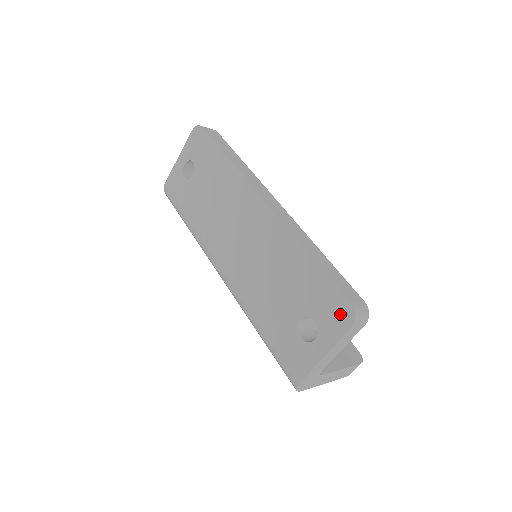
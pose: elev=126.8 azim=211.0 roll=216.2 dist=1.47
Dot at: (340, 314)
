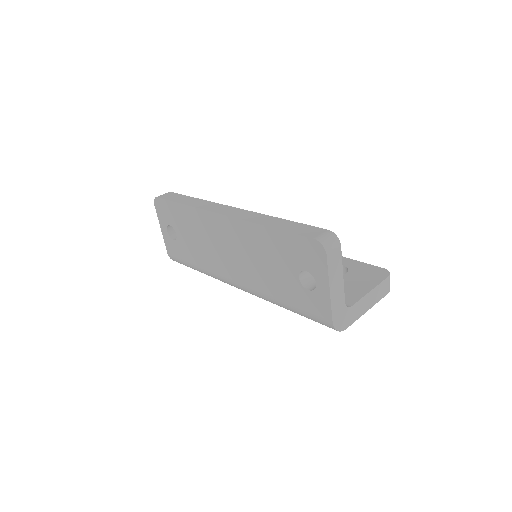
Dot at: (314, 252)
